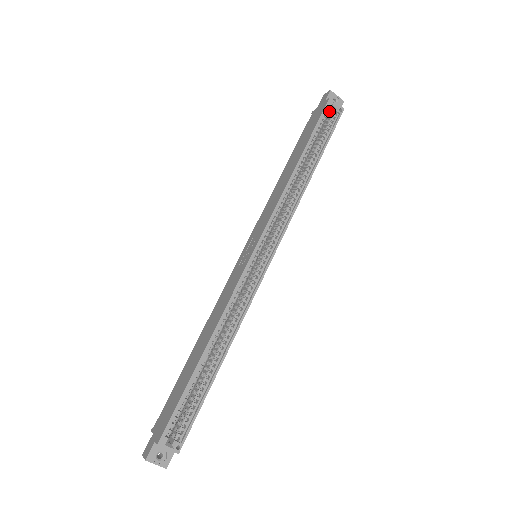
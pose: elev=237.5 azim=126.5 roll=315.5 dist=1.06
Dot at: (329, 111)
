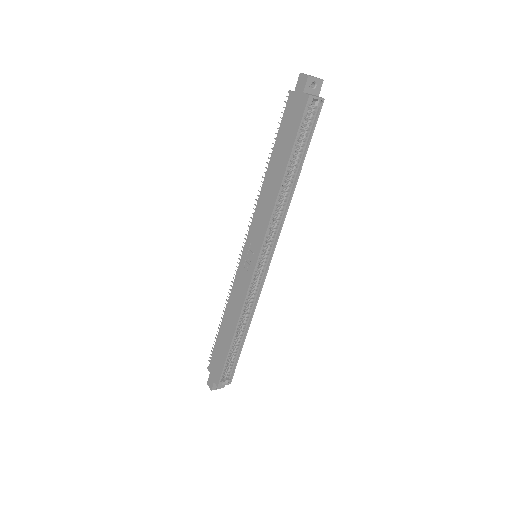
Dot at: (309, 108)
